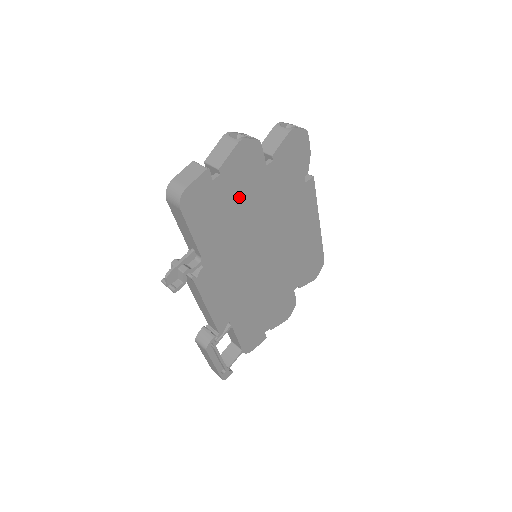
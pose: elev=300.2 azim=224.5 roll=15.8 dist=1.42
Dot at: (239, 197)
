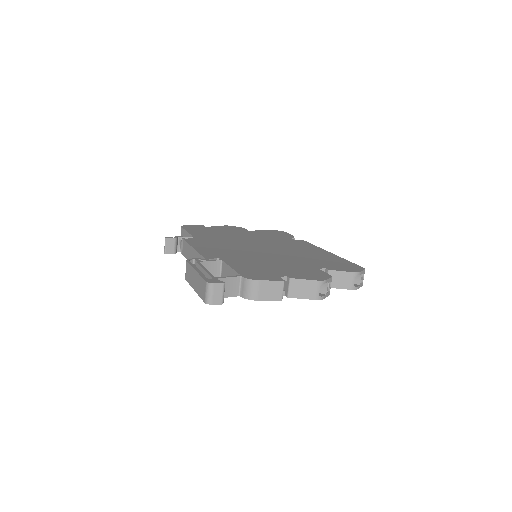
Dot at: (227, 232)
